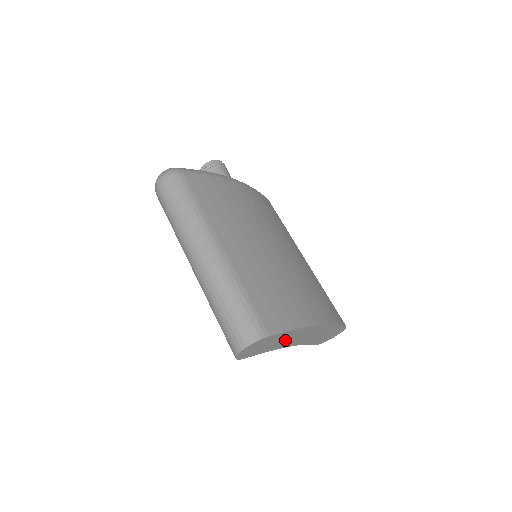
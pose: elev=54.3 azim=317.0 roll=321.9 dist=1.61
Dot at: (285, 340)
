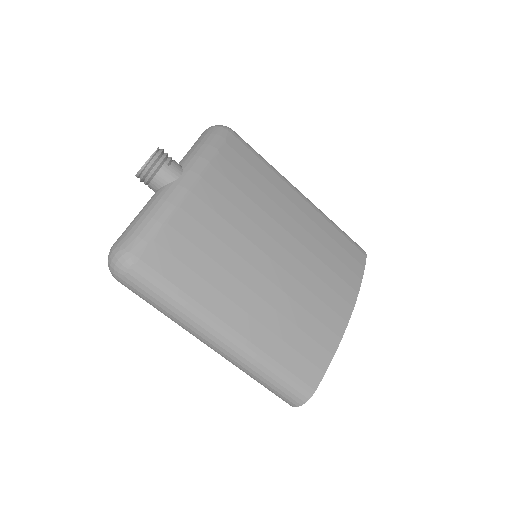
Dot at: occluded
